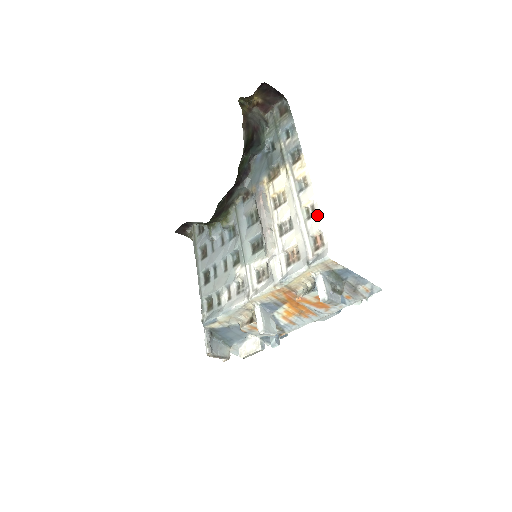
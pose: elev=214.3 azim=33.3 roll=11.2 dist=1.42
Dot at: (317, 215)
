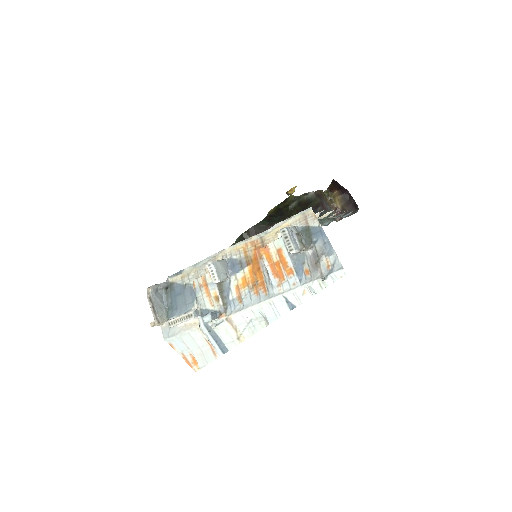
Dot at: occluded
